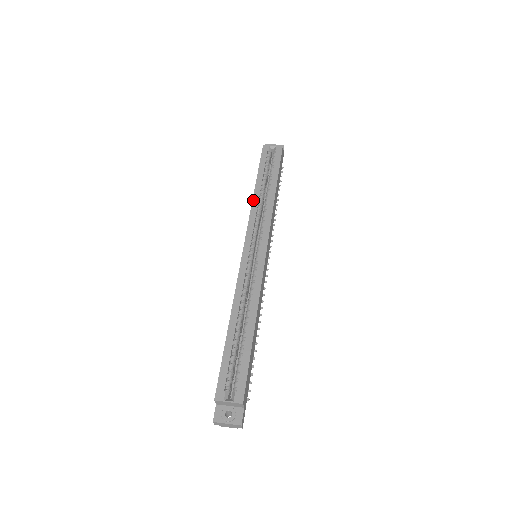
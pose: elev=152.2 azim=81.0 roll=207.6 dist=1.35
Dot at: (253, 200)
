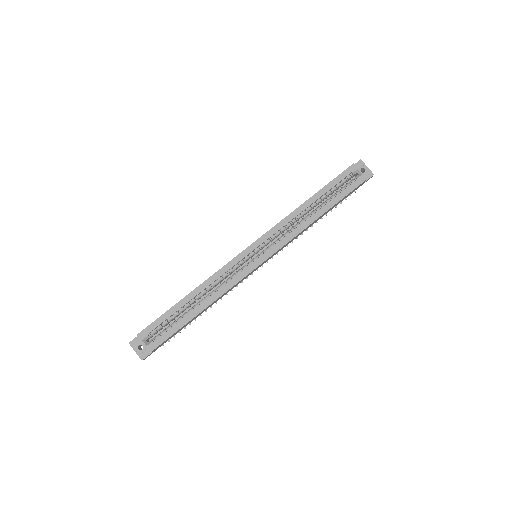
Dot at: (295, 210)
